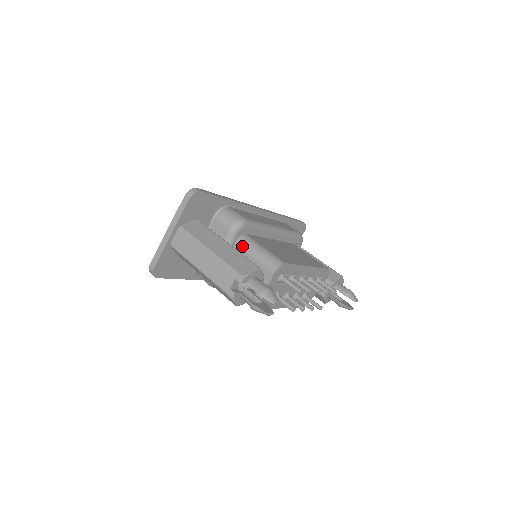
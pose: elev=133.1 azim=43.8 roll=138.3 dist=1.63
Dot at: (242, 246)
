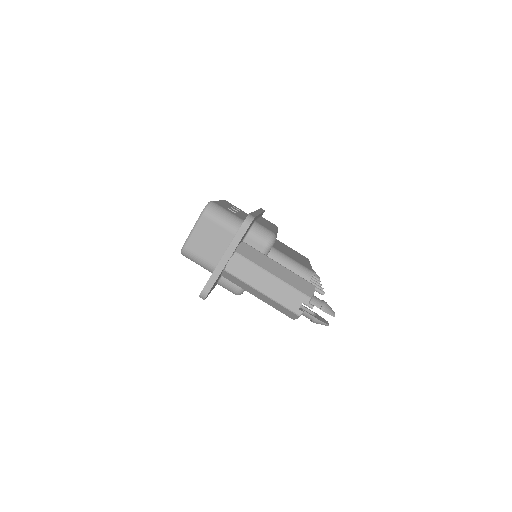
Dot at: (273, 259)
